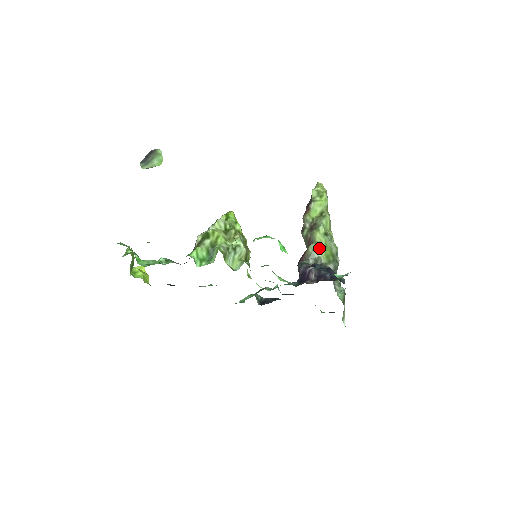
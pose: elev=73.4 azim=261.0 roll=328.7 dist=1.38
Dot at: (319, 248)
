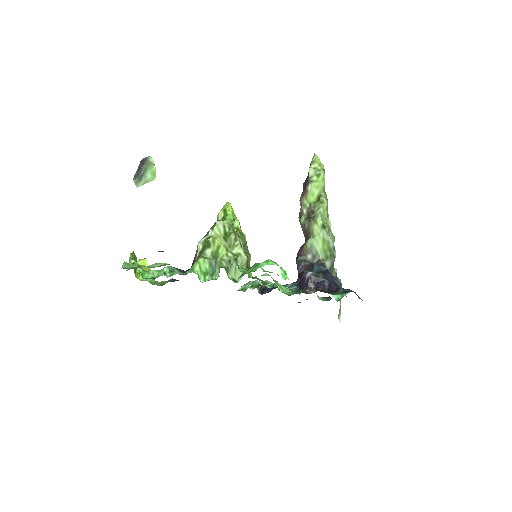
Dot at: (317, 243)
